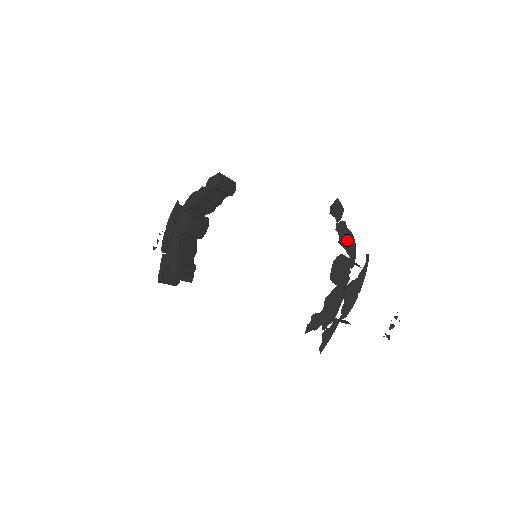
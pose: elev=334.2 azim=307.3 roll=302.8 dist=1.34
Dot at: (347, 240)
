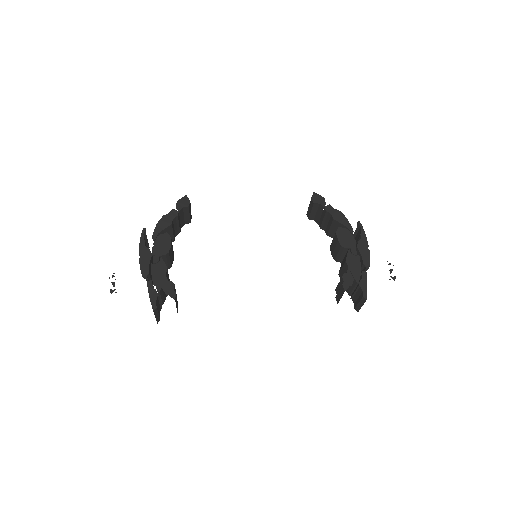
Dot at: (339, 216)
